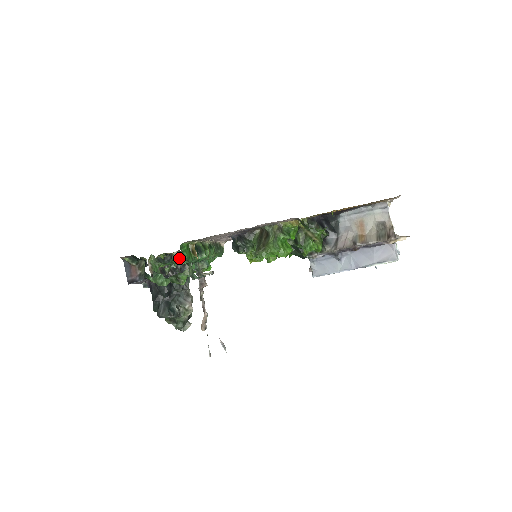
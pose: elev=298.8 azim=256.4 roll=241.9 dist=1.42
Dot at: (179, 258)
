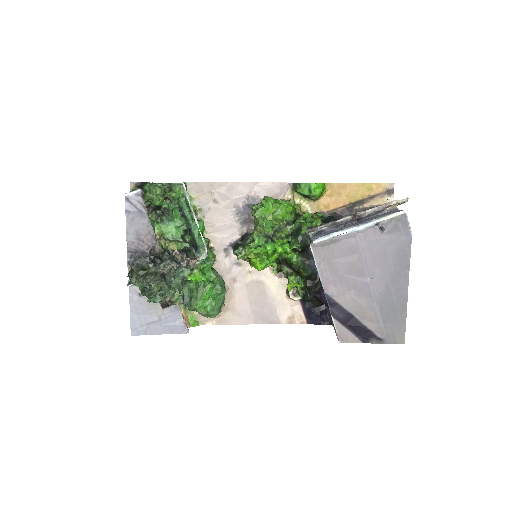
Dot at: (178, 219)
